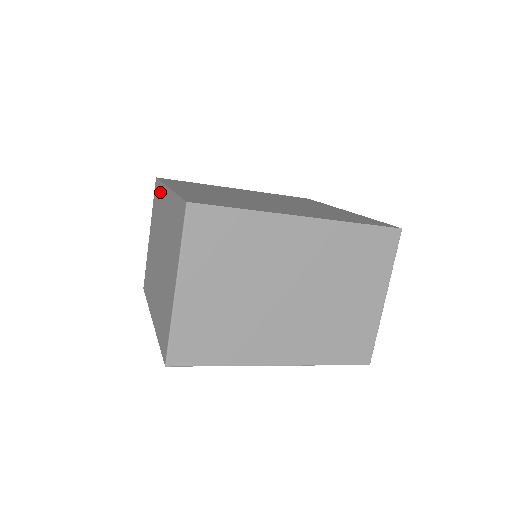
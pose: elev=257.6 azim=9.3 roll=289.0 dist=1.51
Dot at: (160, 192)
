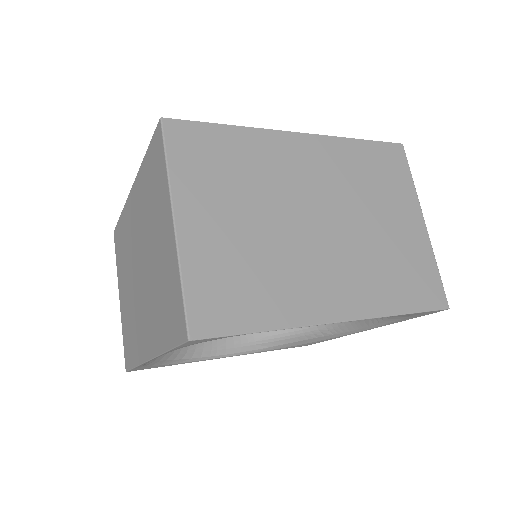
Dot at: (122, 223)
